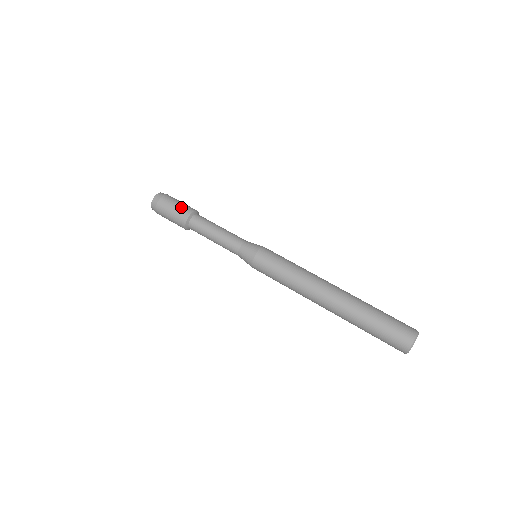
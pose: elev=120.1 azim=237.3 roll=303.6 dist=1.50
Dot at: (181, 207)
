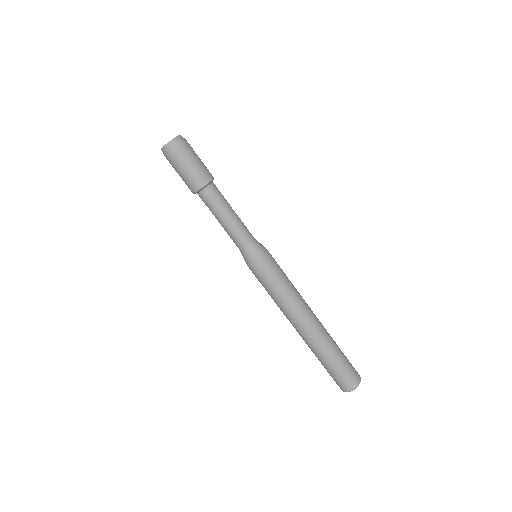
Dot at: (201, 168)
